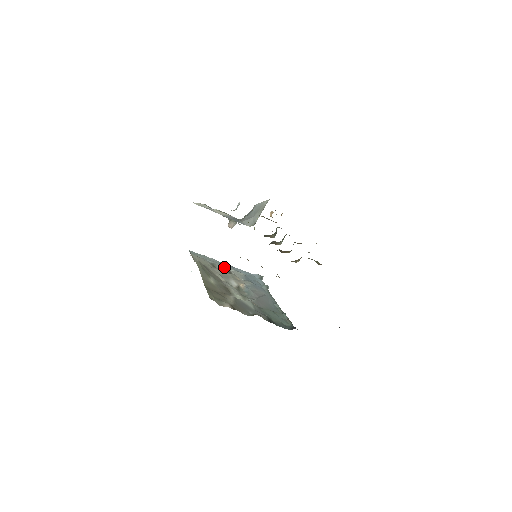
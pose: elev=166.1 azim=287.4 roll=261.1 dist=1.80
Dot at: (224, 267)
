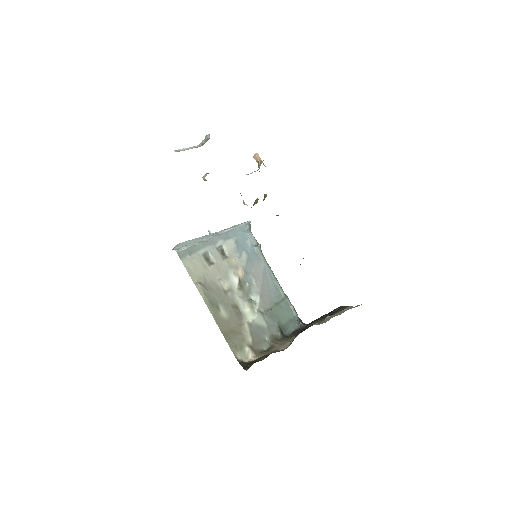
Dot at: (215, 247)
